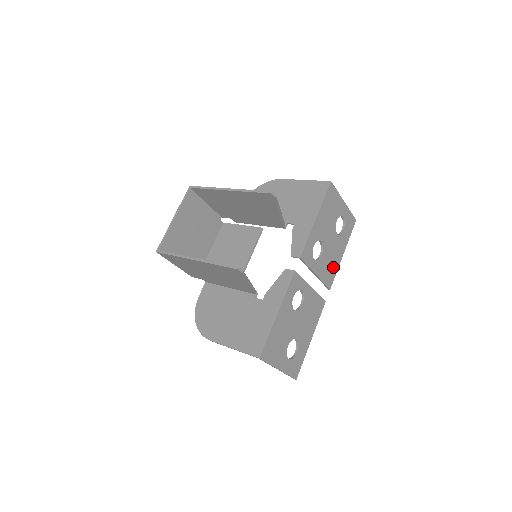
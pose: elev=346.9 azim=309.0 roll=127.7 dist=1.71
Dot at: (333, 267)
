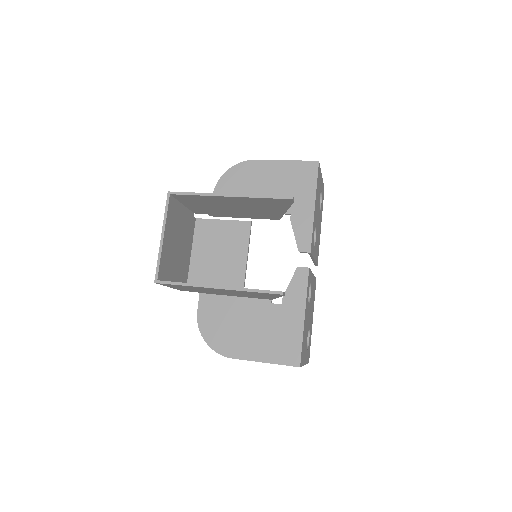
Dot at: (318, 244)
